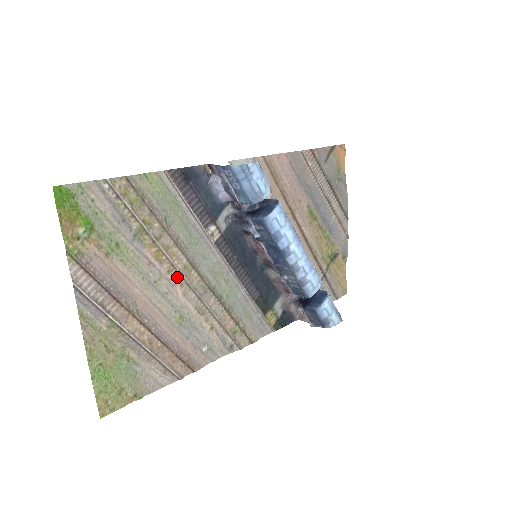
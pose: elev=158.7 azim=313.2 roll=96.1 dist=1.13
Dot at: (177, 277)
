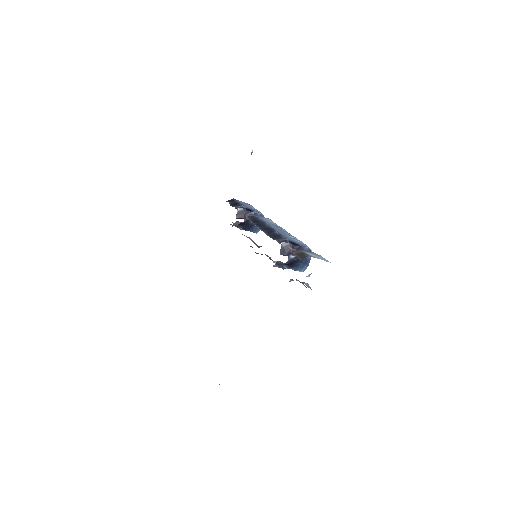
Dot at: occluded
